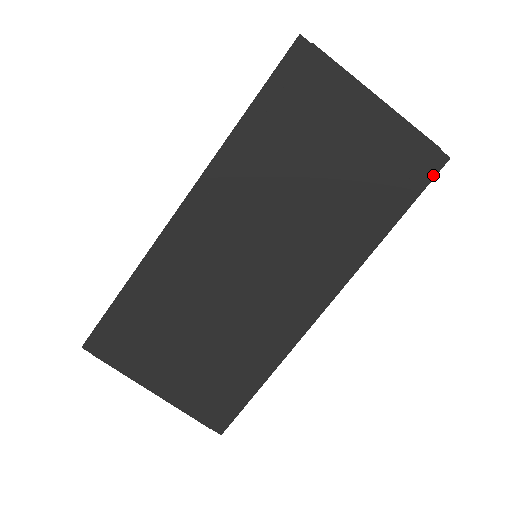
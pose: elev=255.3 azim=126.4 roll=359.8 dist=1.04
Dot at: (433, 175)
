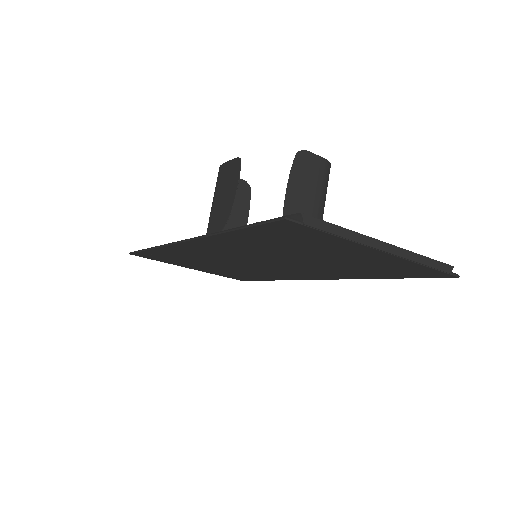
Dot at: (435, 277)
